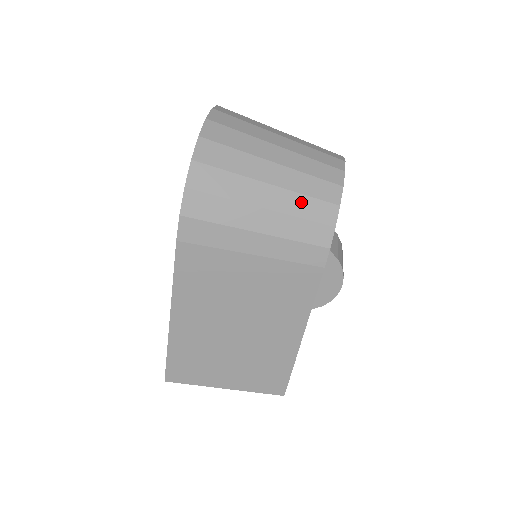
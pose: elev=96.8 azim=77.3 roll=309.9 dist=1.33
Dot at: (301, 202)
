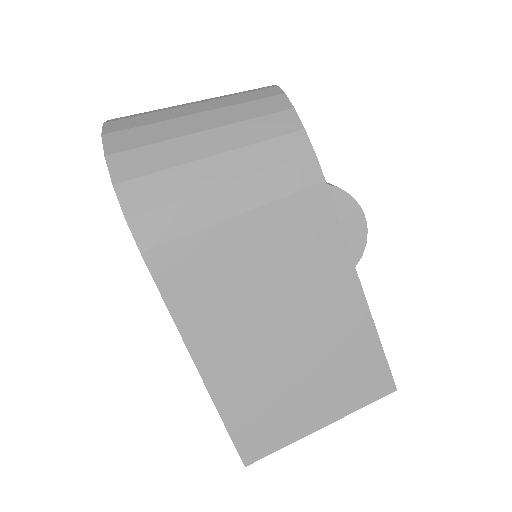
Dot at: (250, 128)
